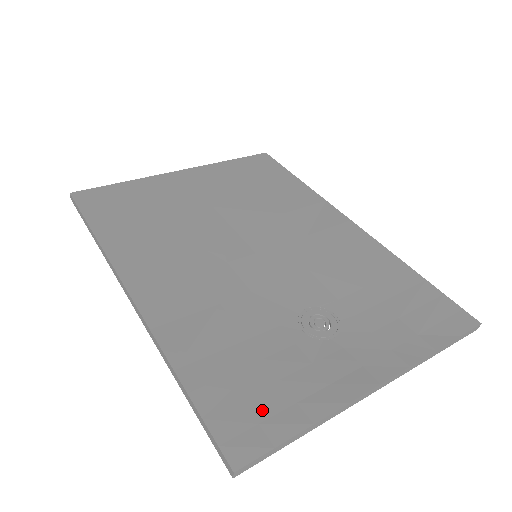
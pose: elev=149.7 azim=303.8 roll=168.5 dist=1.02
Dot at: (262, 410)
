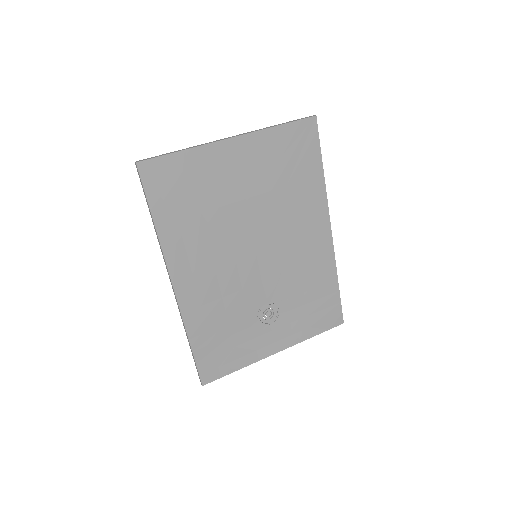
Dot at: (222, 361)
